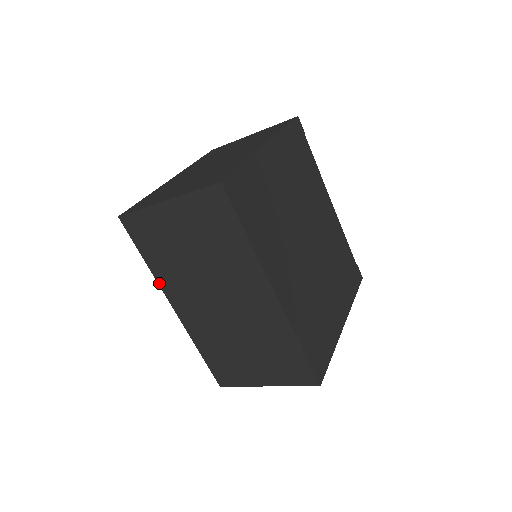
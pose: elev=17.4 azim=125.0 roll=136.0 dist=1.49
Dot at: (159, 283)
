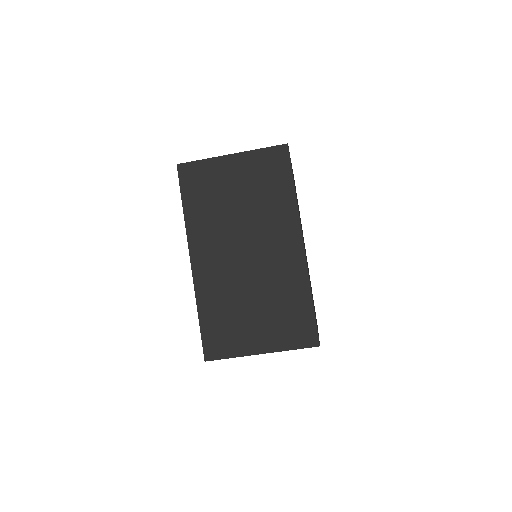
Dot at: (188, 232)
